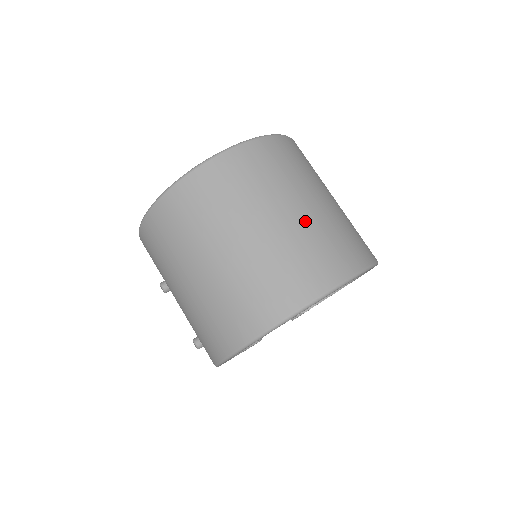
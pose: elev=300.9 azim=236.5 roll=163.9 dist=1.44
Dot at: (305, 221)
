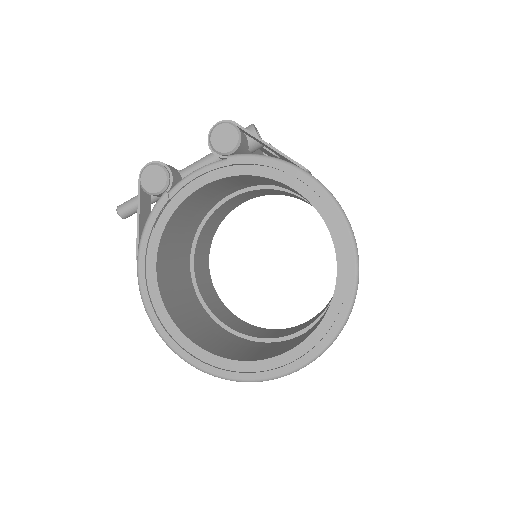
Dot at: occluded
